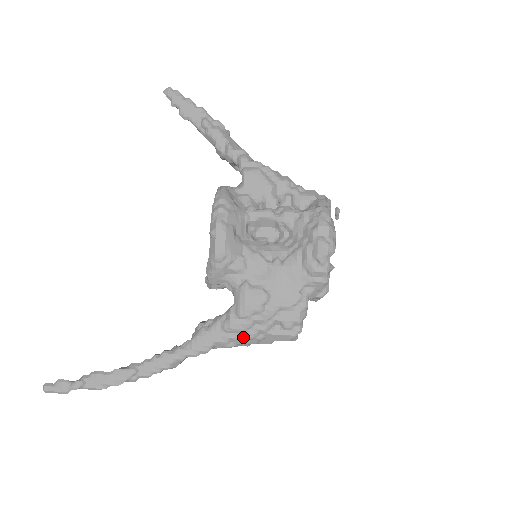
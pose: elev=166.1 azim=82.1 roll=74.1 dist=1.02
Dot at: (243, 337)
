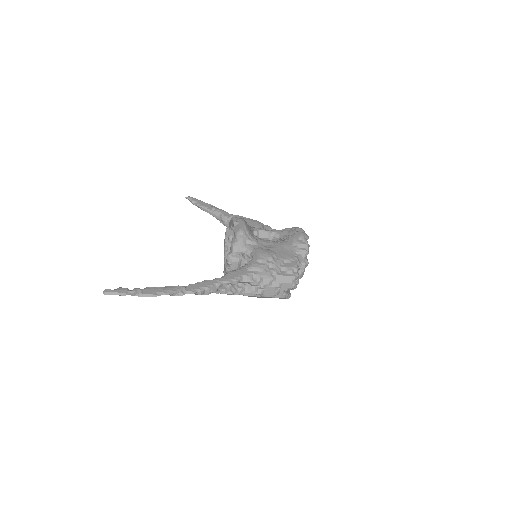
Dot at: (262, 274)
